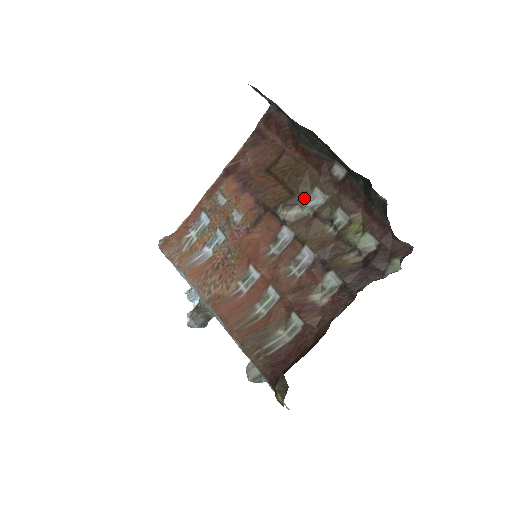
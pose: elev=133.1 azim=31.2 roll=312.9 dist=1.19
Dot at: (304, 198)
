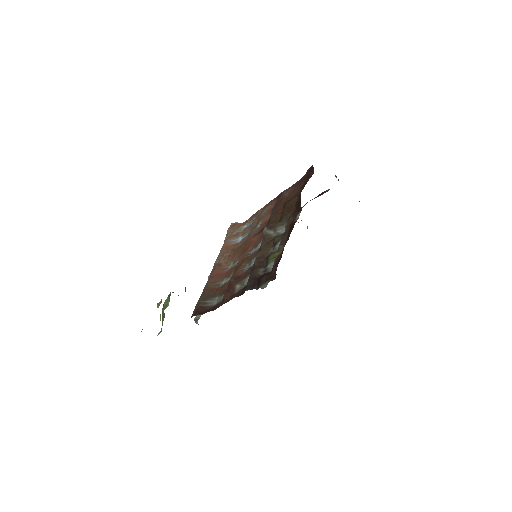
Dot at: (279, 226)
